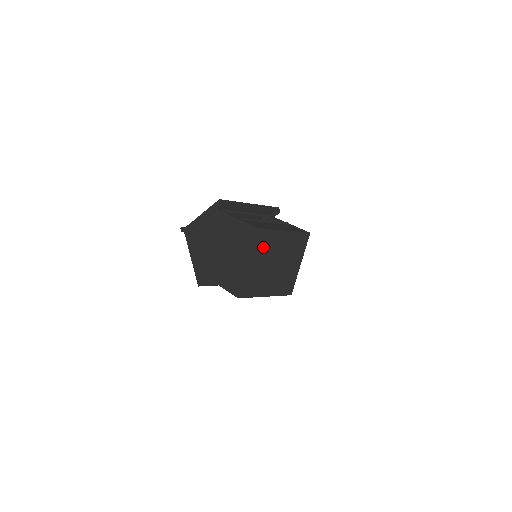
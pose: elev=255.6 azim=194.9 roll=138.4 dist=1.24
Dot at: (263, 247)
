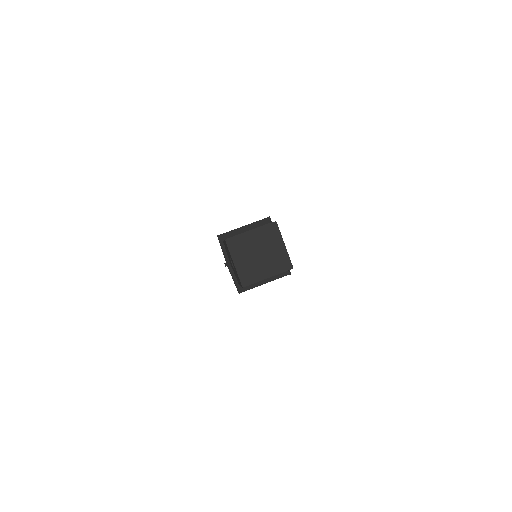
Dot at: (239, 248)
